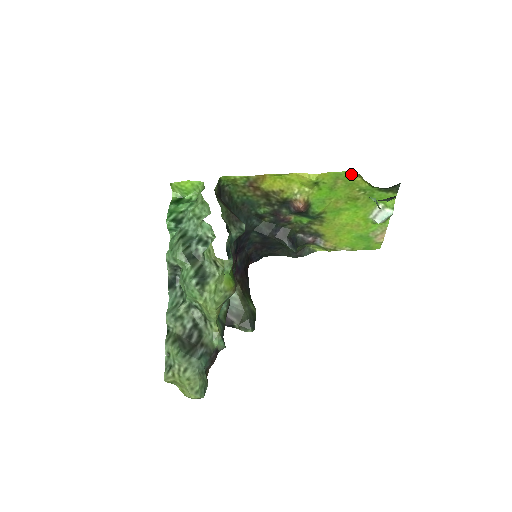
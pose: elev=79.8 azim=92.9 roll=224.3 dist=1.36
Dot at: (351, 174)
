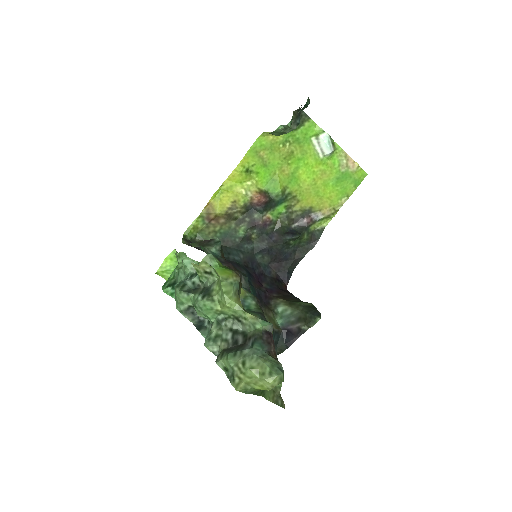
Dot at: (261, 140)
